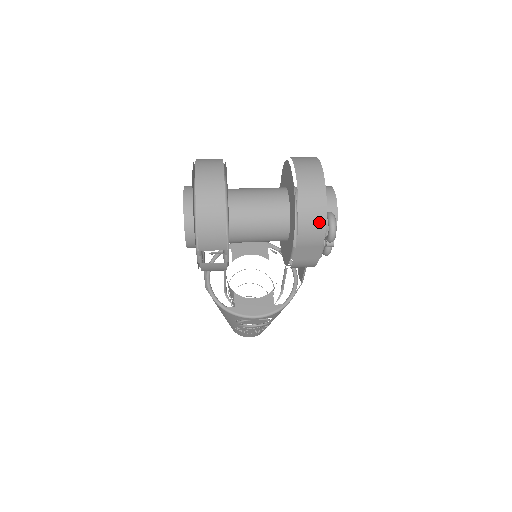
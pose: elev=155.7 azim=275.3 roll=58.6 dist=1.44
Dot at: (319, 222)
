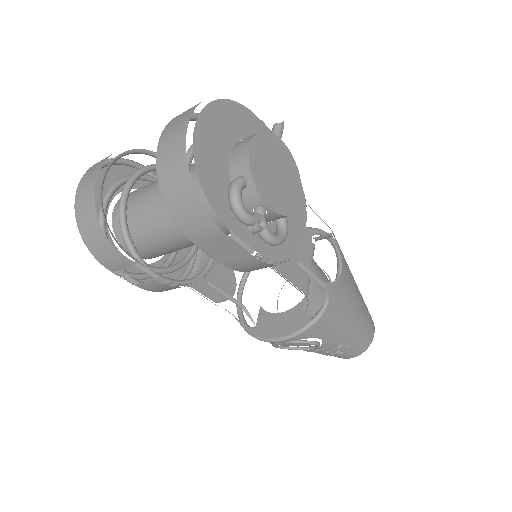
Dot at: (191, 202)
